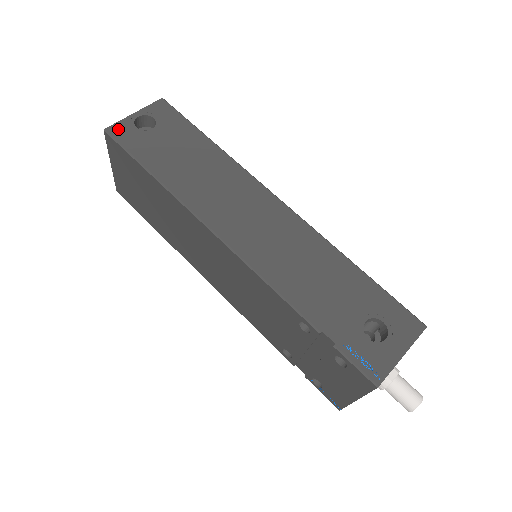
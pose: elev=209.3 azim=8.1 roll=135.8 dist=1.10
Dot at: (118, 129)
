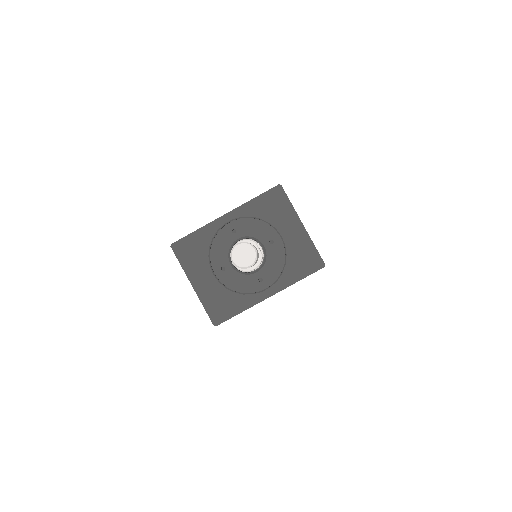
Dot at: occluded
